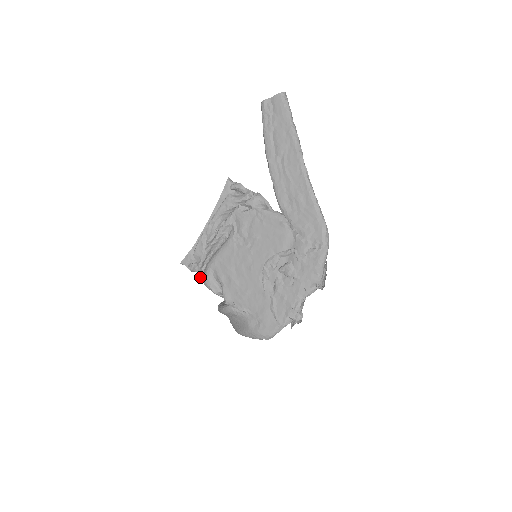
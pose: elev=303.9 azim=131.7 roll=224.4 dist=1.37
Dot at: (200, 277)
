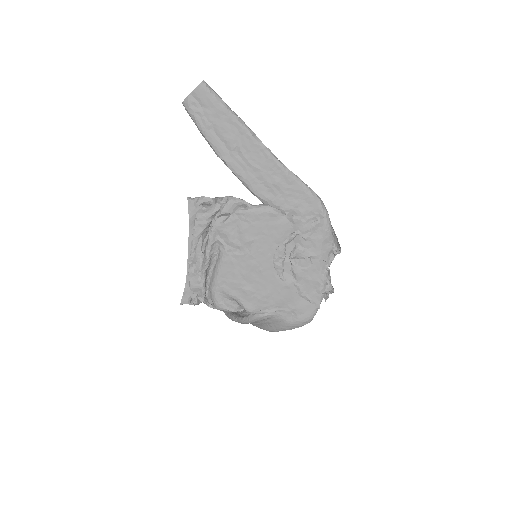
Dot at: (208, 305)
